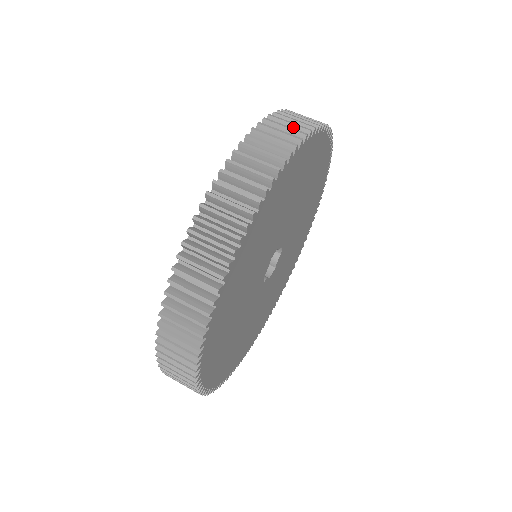
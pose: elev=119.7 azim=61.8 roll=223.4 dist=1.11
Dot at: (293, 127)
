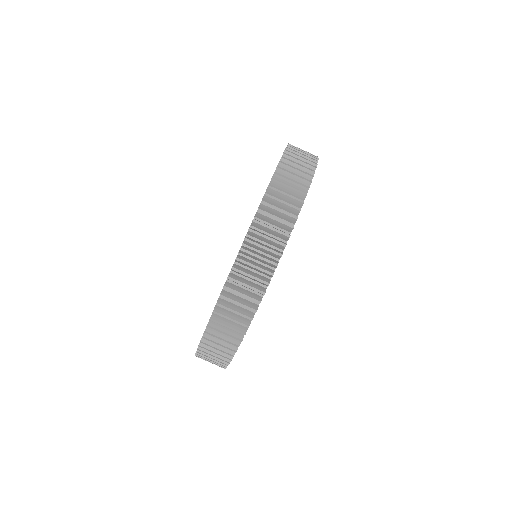
Dot at: (278, 223)
